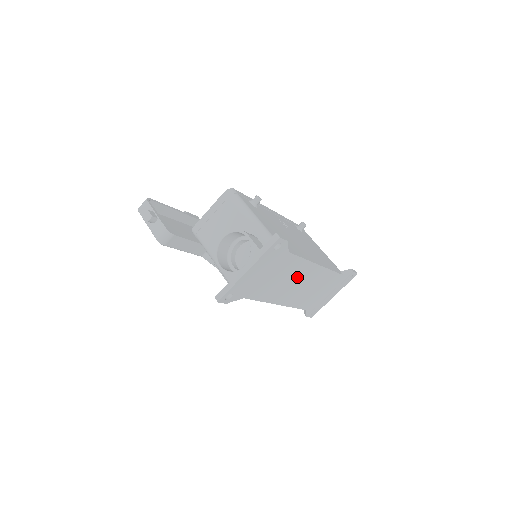
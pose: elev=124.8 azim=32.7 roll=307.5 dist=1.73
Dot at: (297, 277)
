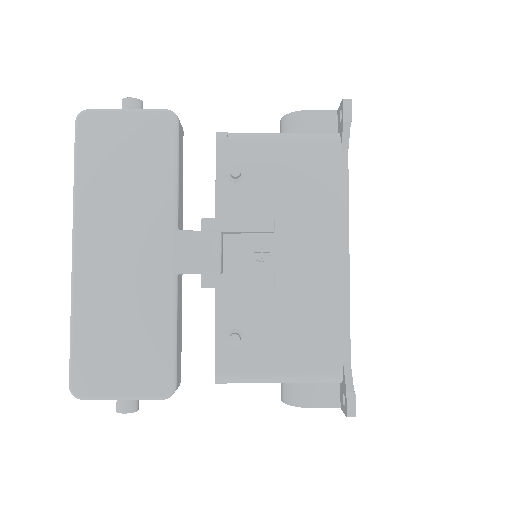
Dot at: occluded
